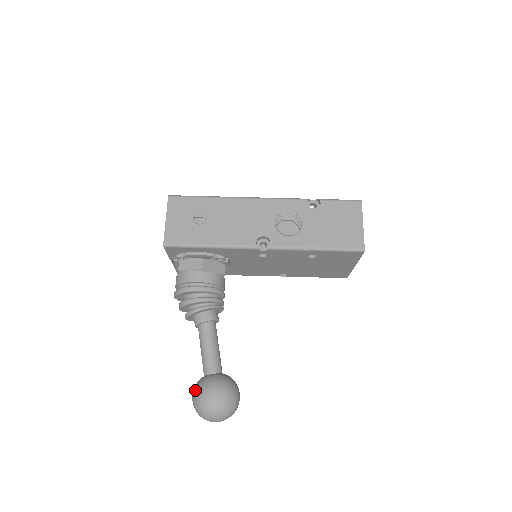
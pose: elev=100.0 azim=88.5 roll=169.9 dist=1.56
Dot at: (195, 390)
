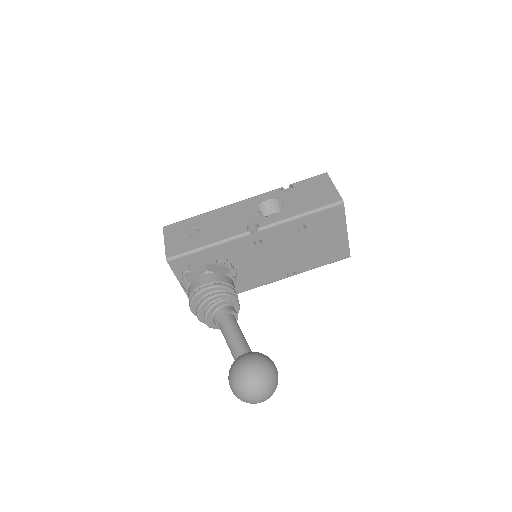
Dot at: (229, 373)
